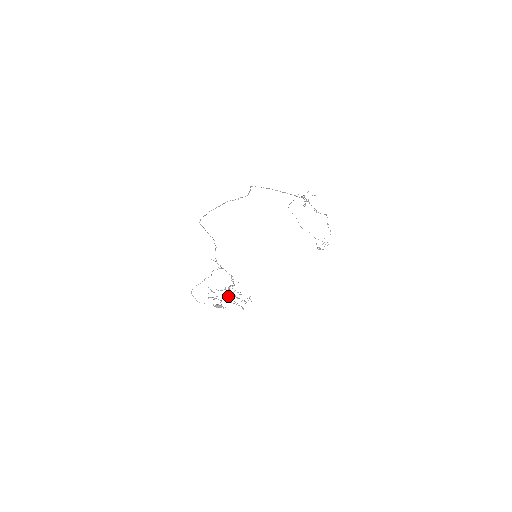
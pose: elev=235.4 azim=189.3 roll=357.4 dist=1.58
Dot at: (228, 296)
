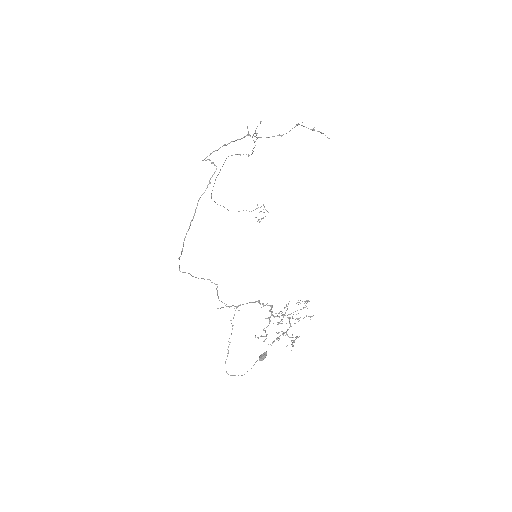
Dot at: occluded
